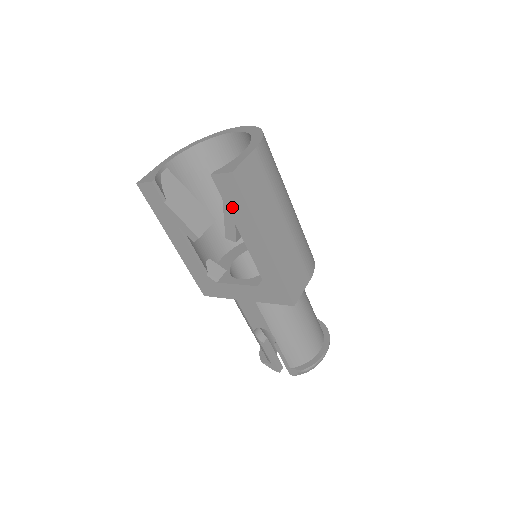
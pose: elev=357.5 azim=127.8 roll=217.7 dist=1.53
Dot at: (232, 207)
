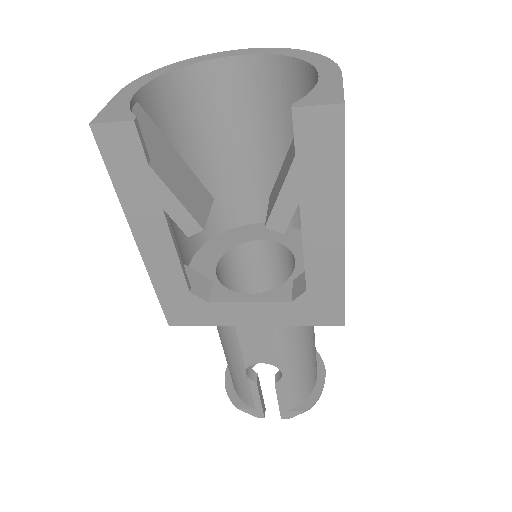
Dot at: (309, 171)
